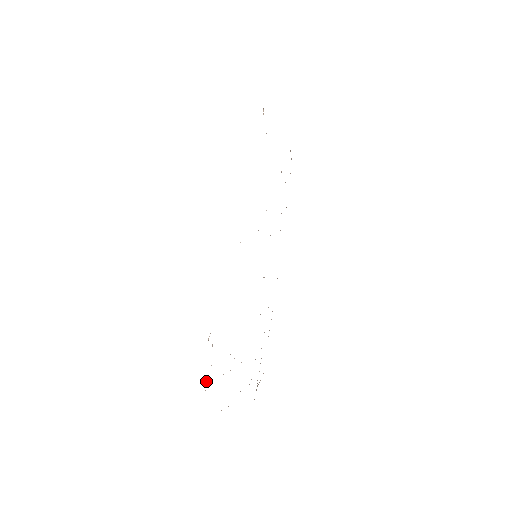
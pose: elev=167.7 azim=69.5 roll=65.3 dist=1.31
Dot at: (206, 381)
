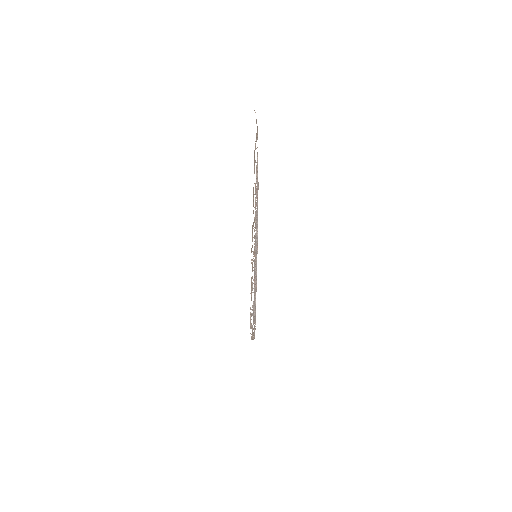
Dot at: occluded
